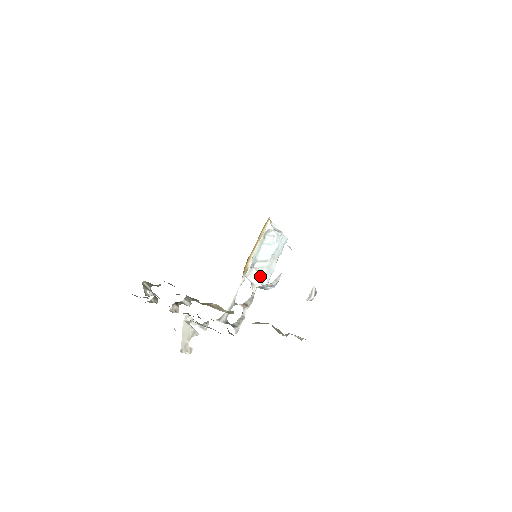
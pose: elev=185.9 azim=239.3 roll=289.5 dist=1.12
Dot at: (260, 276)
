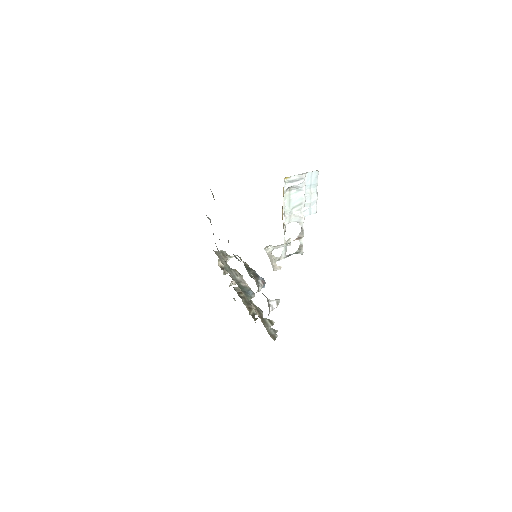
Dot at: (301, 216)
